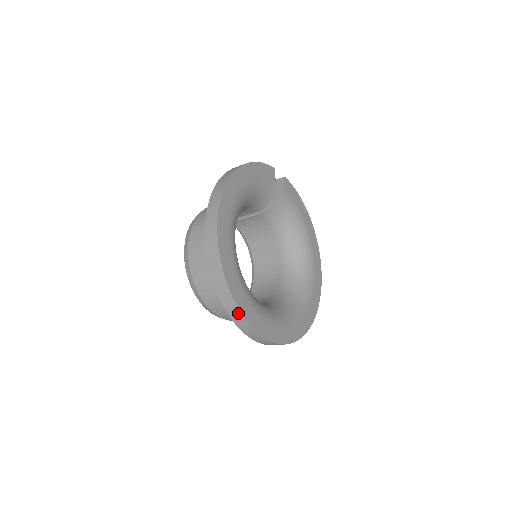
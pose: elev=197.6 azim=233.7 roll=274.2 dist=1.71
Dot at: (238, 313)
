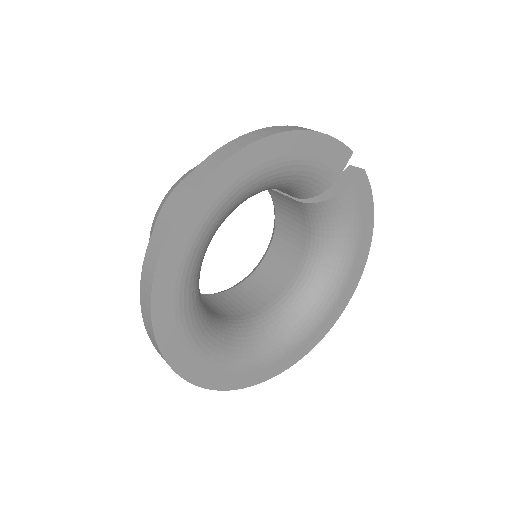
Dot at: (154, 338)
